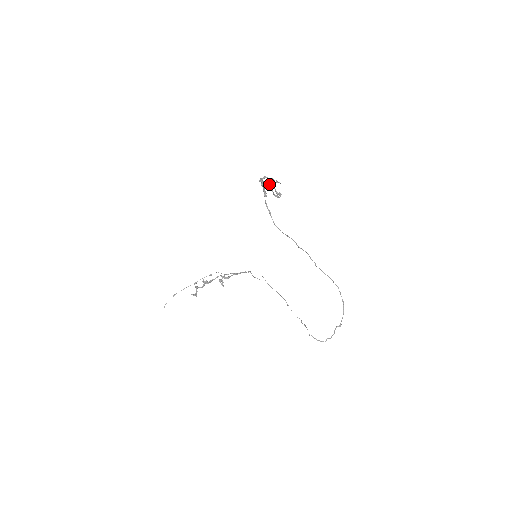
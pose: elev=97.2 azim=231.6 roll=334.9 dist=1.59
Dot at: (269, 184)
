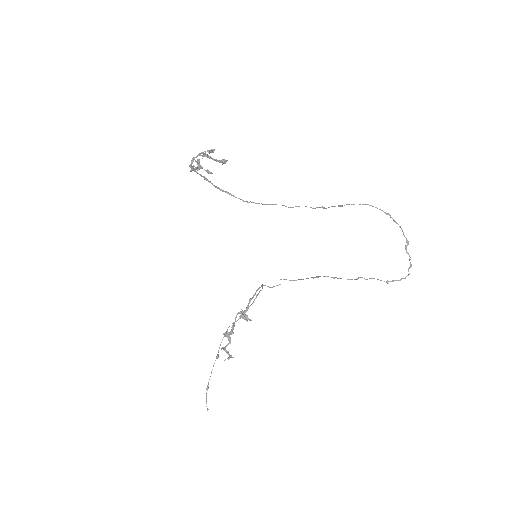
Dot at: (203, 154)
